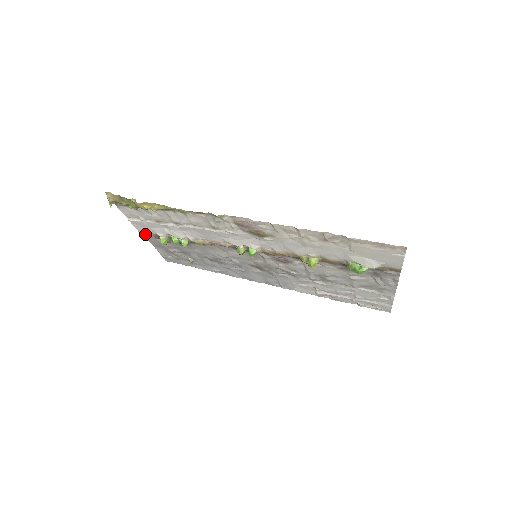
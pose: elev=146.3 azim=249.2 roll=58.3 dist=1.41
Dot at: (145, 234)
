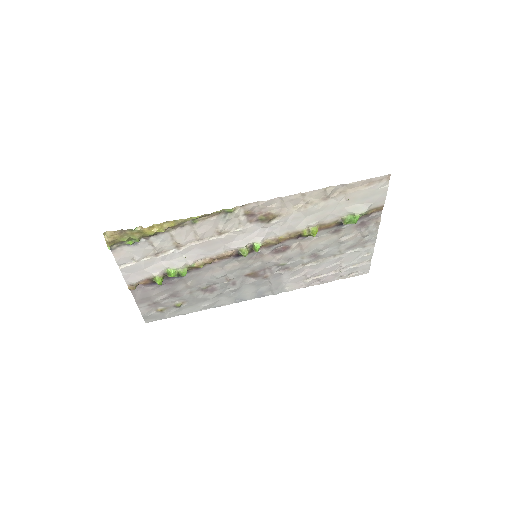
Dot at: (134, 284)
